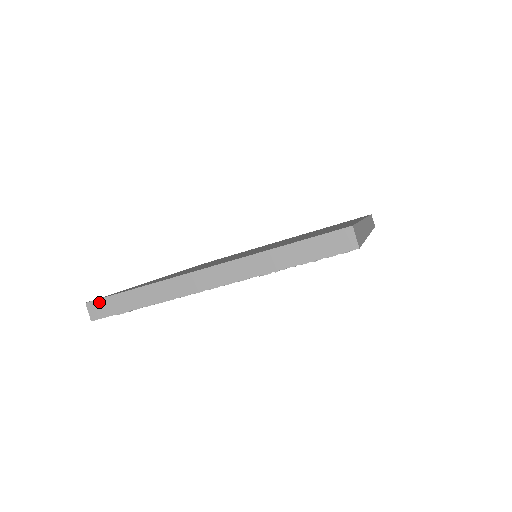
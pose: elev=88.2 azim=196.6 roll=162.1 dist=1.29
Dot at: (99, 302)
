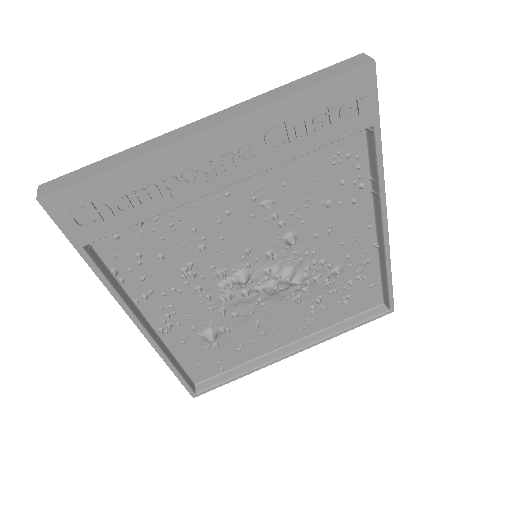
Dot at: (57, 180)
